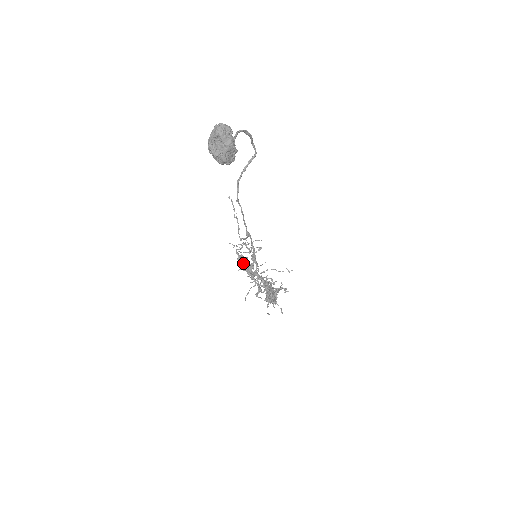
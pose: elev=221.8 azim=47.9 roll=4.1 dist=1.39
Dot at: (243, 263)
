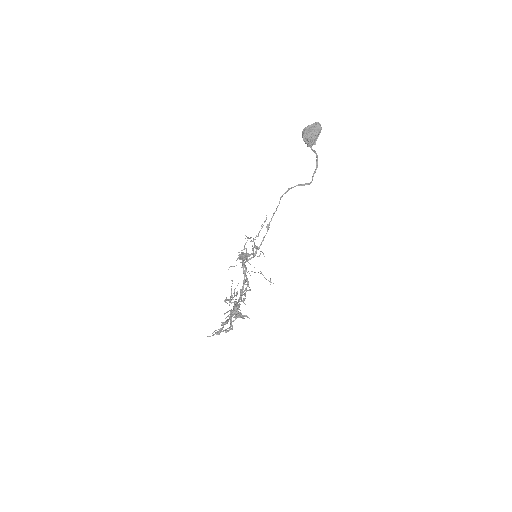
Dot at: occluded
